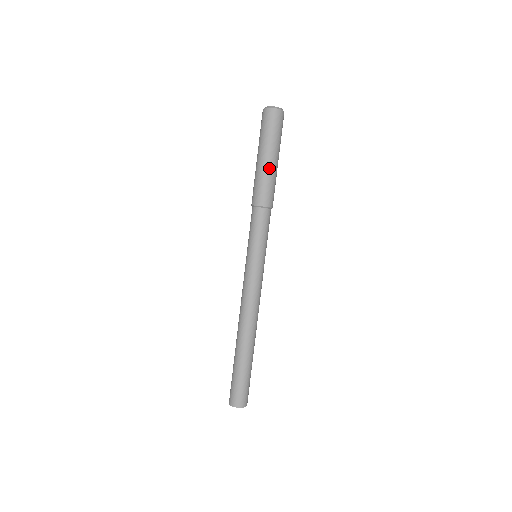
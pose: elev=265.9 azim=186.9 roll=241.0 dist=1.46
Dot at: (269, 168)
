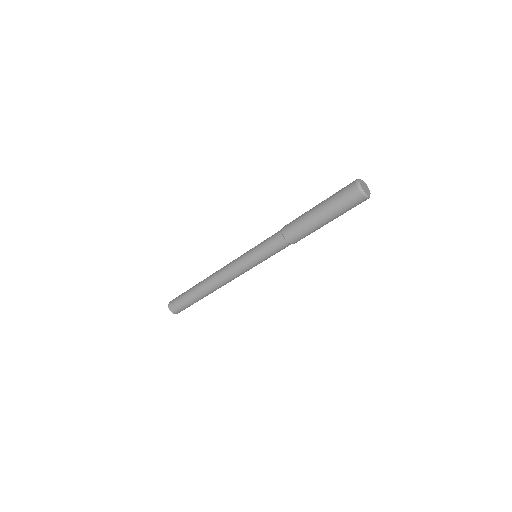
Dot at: (319, 227)
